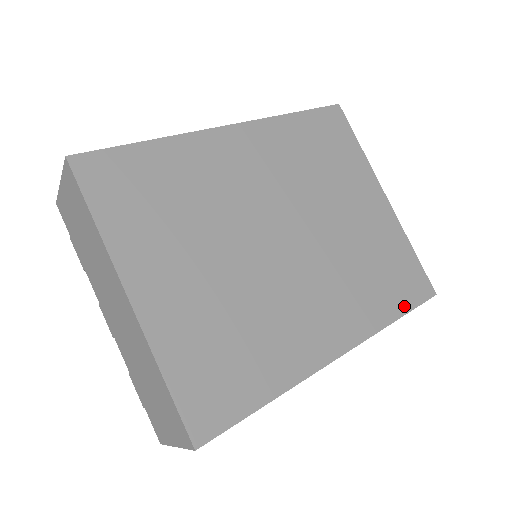
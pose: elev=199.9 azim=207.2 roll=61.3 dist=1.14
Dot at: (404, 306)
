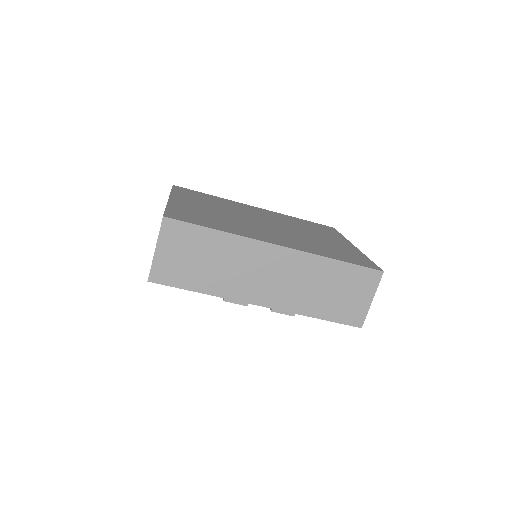
Dot at: (347, 261)
